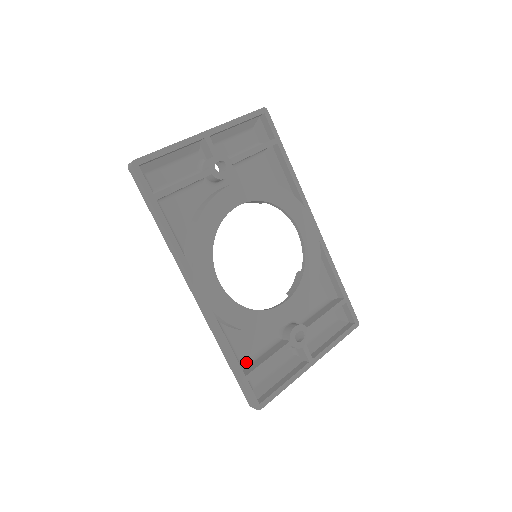
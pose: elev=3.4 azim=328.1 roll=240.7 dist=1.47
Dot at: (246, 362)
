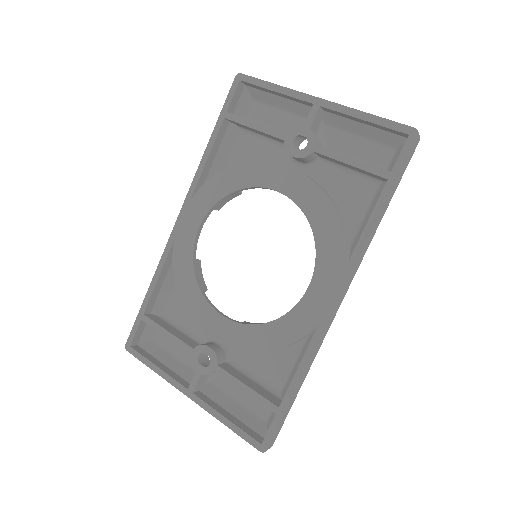
Dot at: (168, 317)
